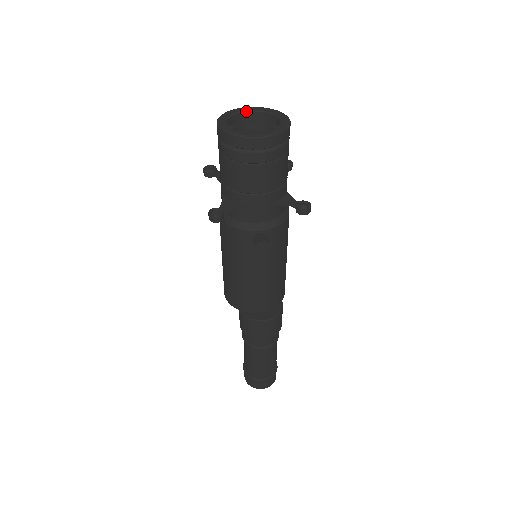
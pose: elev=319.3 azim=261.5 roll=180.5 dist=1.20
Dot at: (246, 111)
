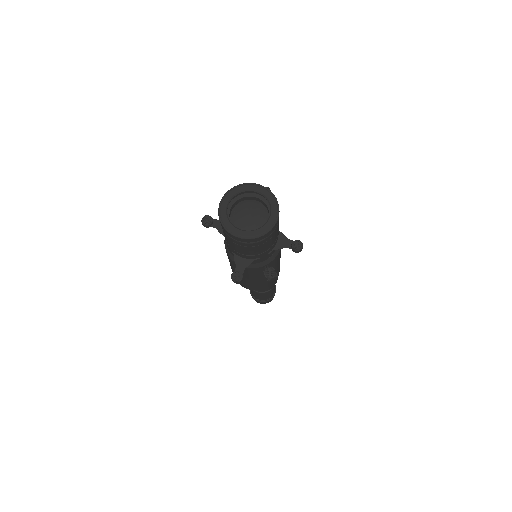
Dot at: (236, 194)
